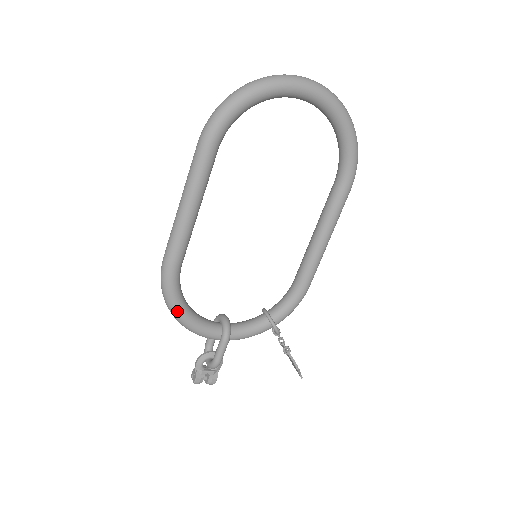
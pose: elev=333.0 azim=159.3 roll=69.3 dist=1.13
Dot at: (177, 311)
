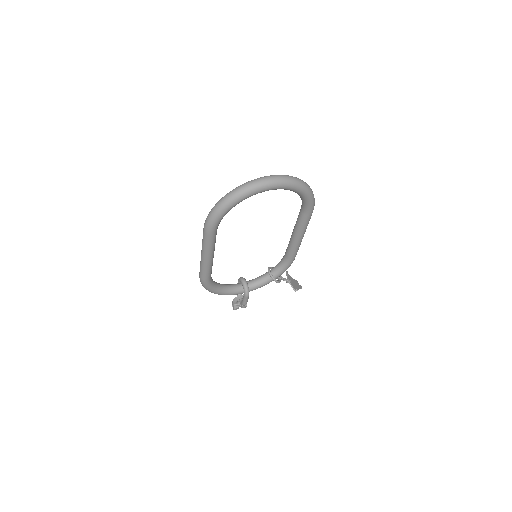
Dot at: (215, 293)
